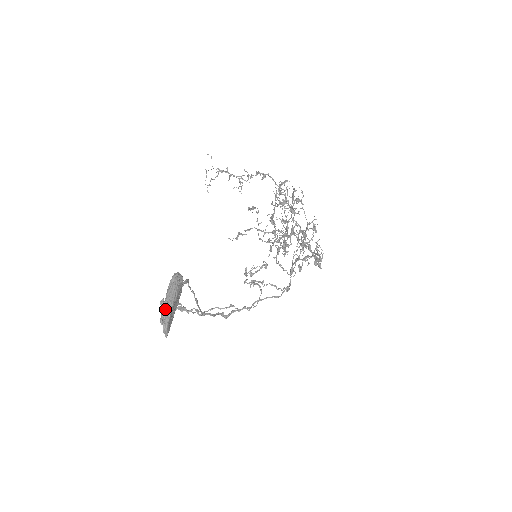
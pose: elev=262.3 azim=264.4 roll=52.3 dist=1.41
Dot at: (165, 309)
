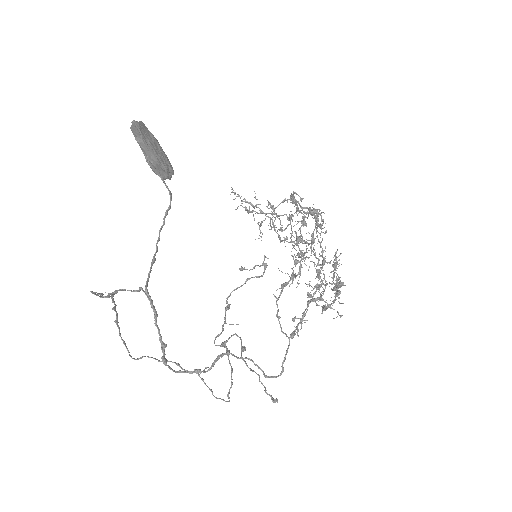
Dot at: occluded
